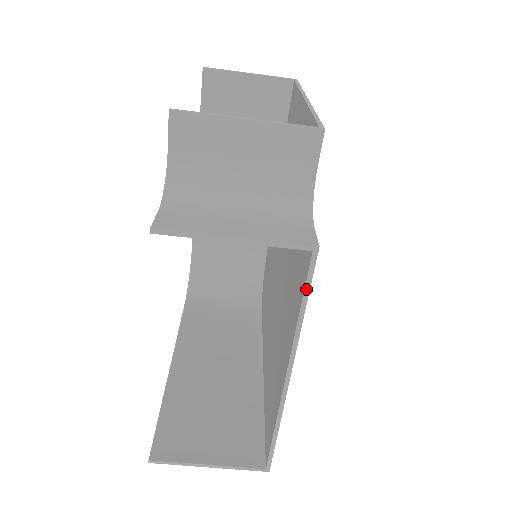
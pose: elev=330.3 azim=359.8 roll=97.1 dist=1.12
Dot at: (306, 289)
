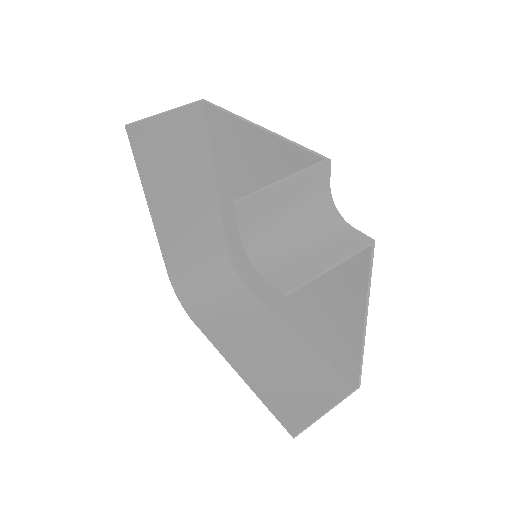
Dot at: (370, 269)
